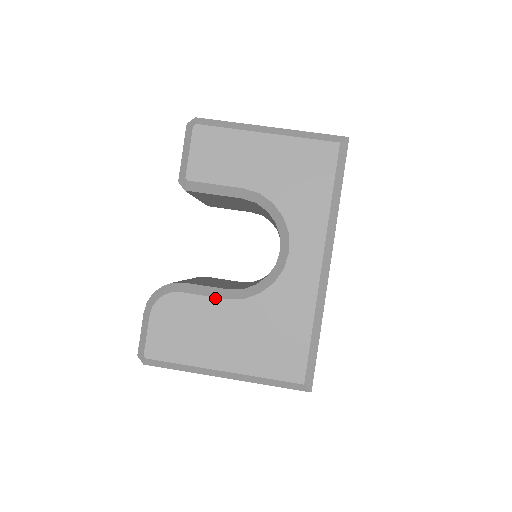
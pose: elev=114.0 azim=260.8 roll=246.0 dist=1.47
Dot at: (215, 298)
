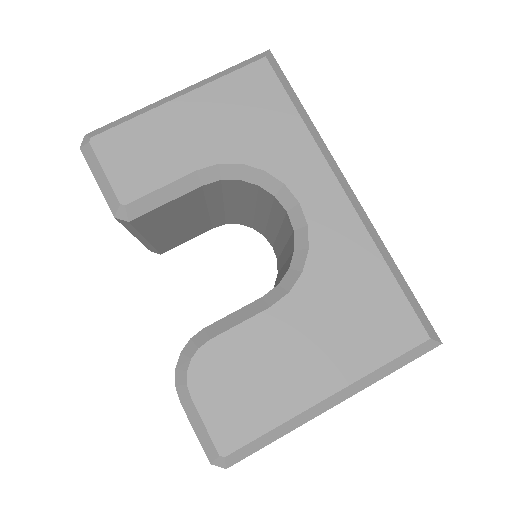
Dot at: (255, 316)
